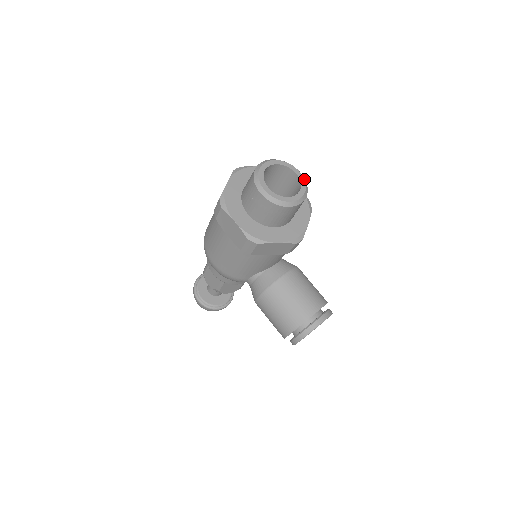
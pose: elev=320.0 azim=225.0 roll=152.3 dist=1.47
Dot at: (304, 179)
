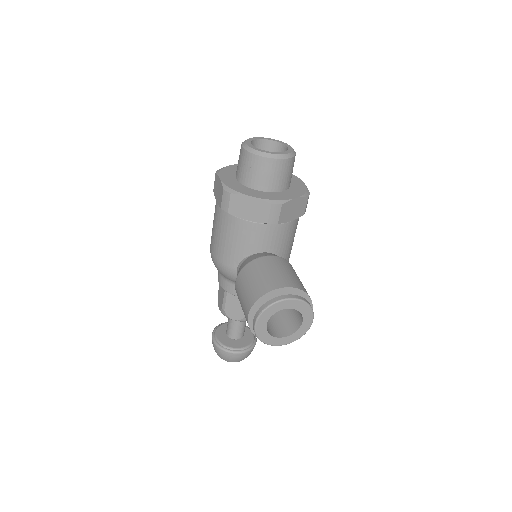
Dot at: (293, 150)
